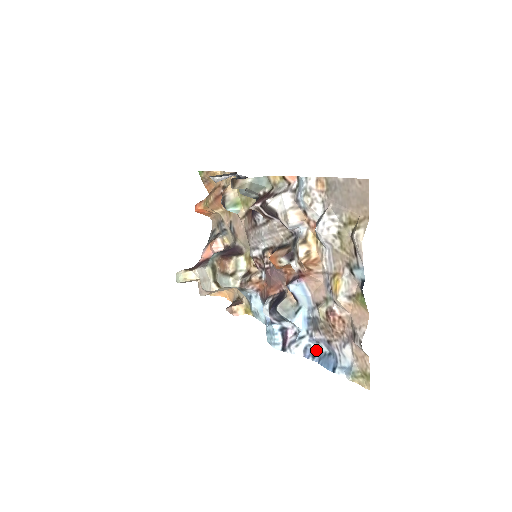
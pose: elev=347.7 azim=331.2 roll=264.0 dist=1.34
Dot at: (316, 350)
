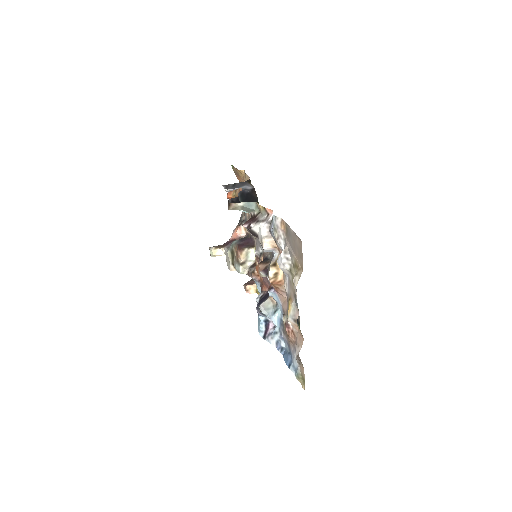
Dot at: (284, 345)
